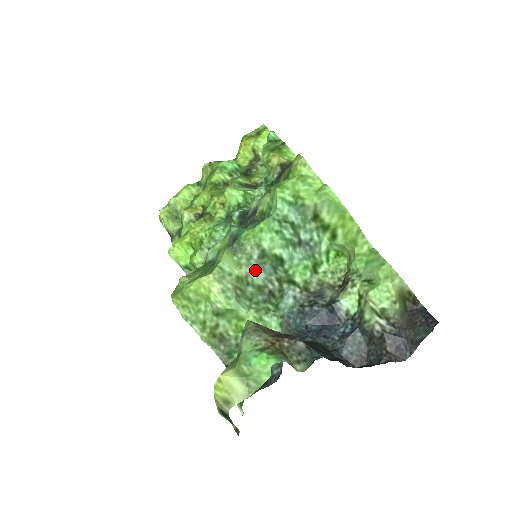
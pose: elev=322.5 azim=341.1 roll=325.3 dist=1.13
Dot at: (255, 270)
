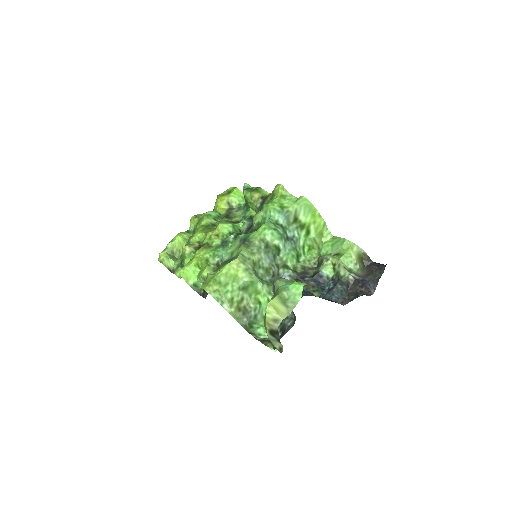
Dot at: (263, 256)
